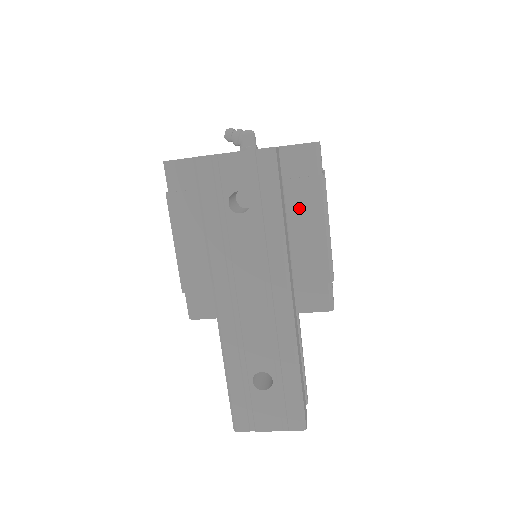
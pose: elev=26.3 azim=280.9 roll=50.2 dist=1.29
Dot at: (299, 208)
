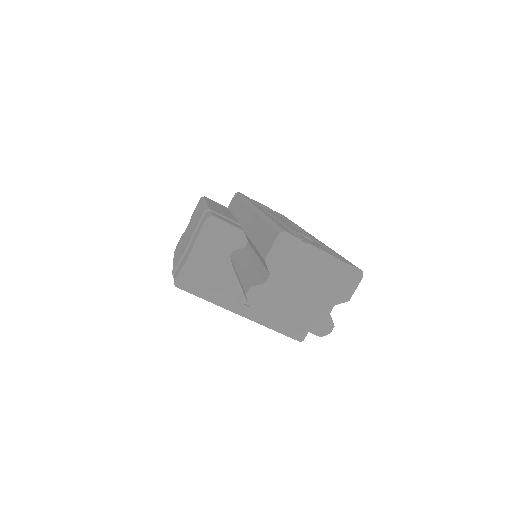
Dot at: occluded
